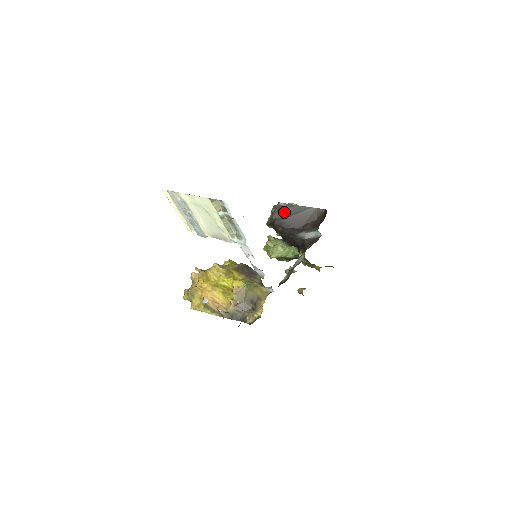
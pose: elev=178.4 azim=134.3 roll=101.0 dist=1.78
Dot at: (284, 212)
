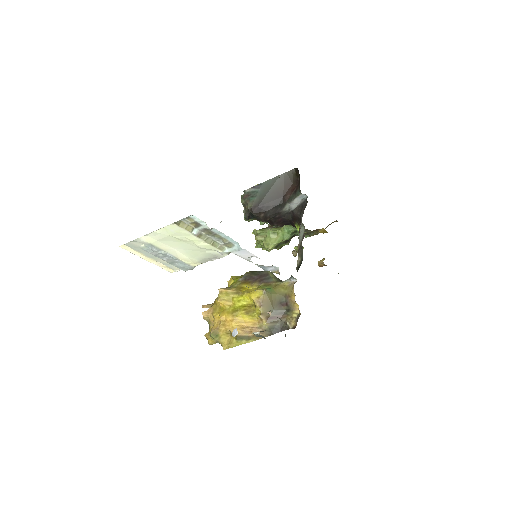
Dot at: (255, 196)
